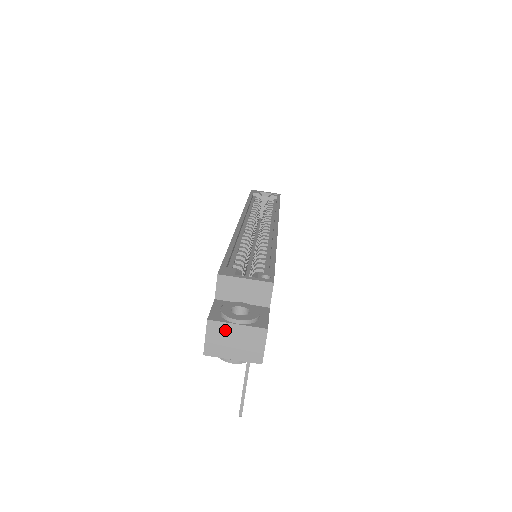
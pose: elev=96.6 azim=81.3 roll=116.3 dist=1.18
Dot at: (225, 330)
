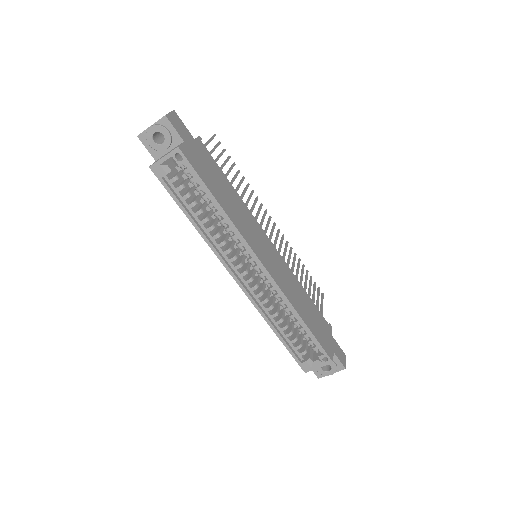
Dot at: occluded
